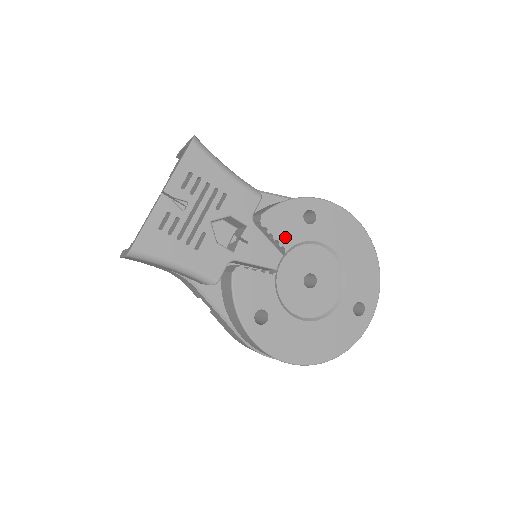
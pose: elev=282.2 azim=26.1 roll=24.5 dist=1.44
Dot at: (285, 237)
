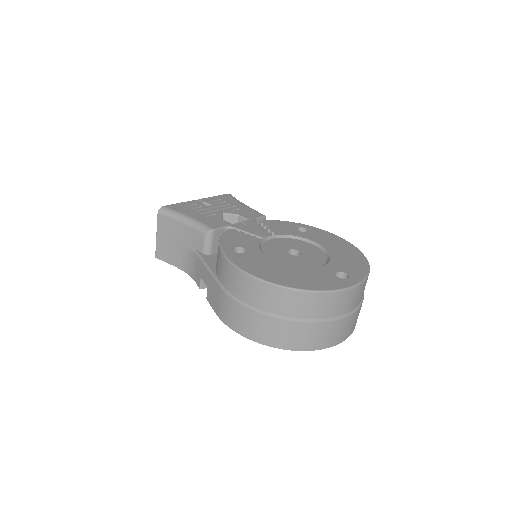
Dot at: (278, 230)
